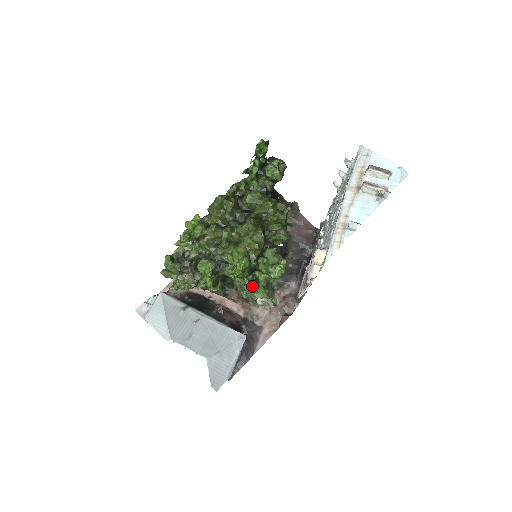
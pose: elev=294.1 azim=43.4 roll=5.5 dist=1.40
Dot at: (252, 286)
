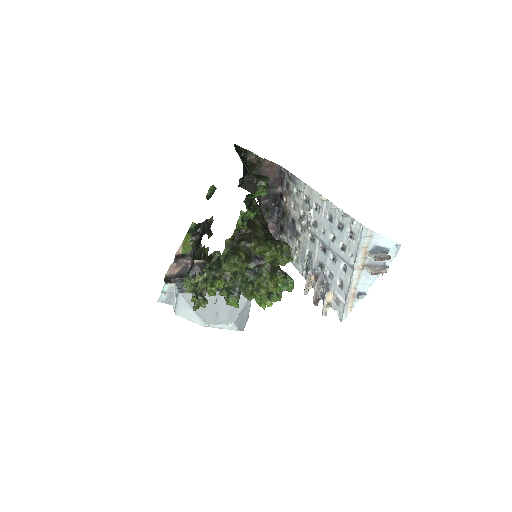
Dot at: occluded
